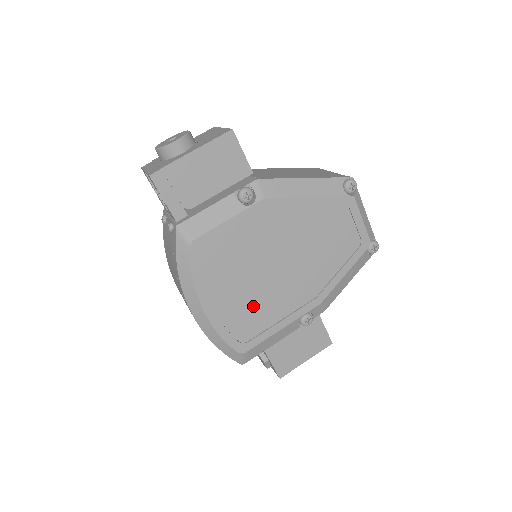
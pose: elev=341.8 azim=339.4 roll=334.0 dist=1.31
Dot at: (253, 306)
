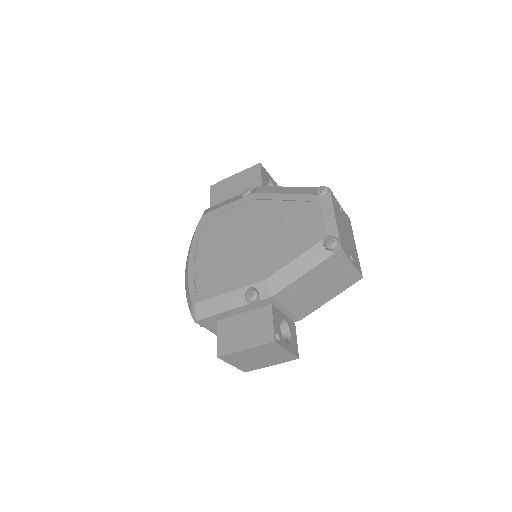
Dot at: (218, 267)
